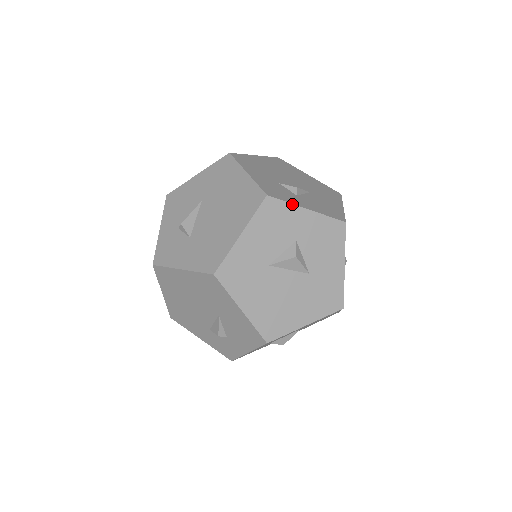
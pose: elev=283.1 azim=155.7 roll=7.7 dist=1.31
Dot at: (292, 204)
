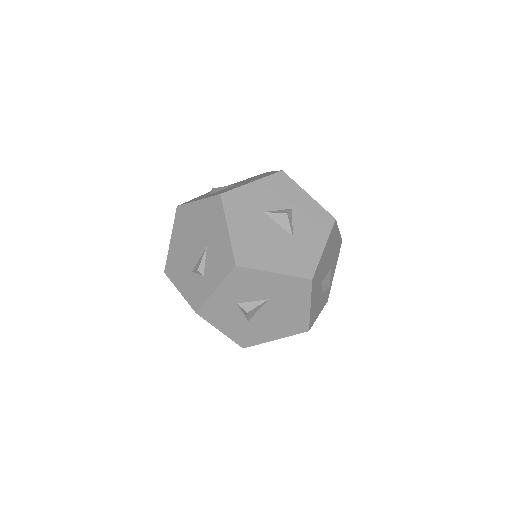
Dot at: (298, 185)
